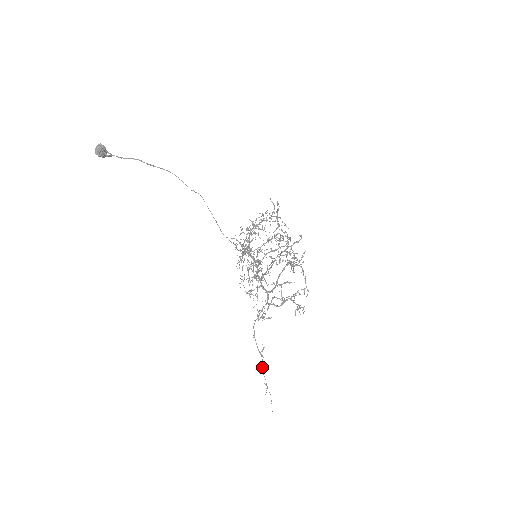
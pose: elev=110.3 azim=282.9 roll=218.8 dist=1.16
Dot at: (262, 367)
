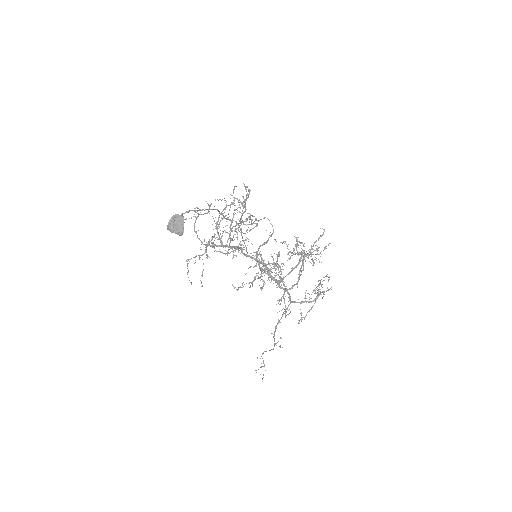
Dot at: (263, 352)
